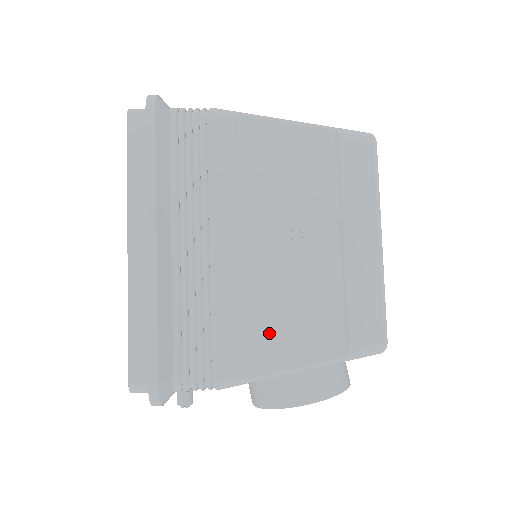
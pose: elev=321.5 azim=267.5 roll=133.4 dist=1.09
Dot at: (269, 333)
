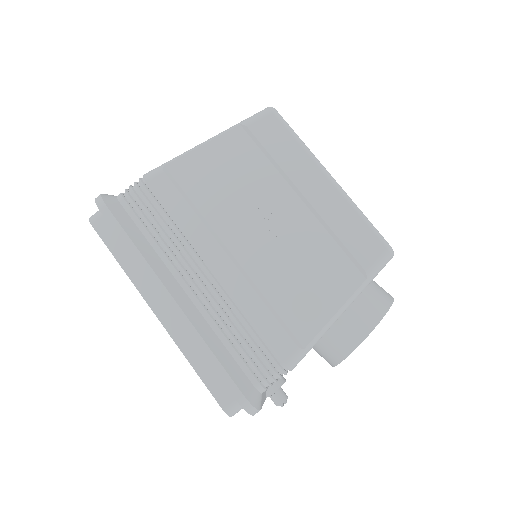
Dot at: (298, 302)
